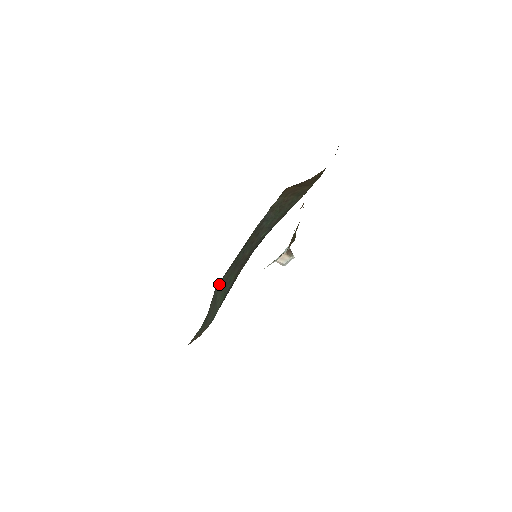
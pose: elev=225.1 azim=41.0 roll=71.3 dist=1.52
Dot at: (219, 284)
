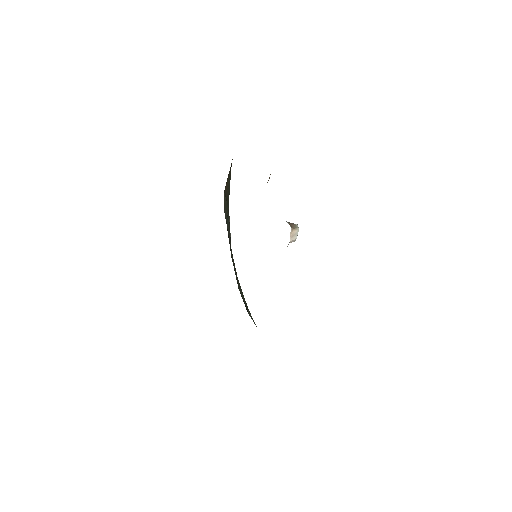
Dot at: occluded
